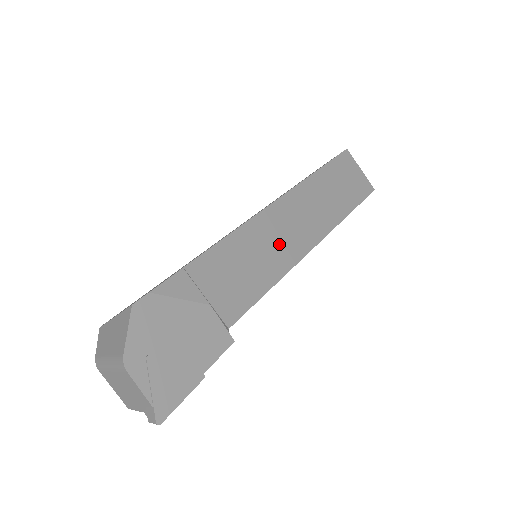
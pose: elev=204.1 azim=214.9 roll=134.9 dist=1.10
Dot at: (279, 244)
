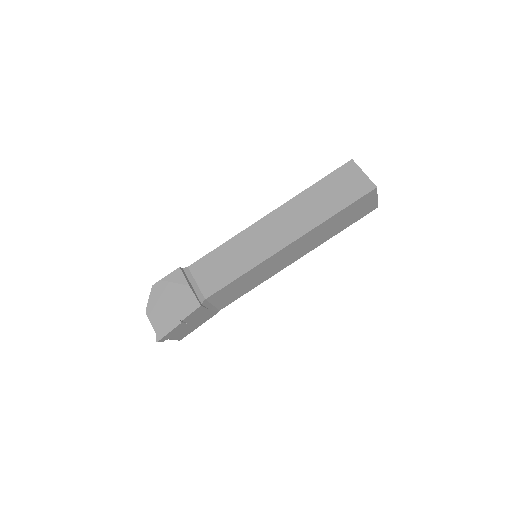
Dot at: (256, 247)
